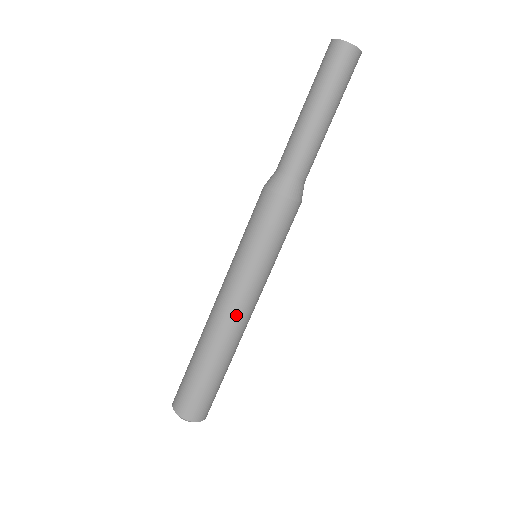
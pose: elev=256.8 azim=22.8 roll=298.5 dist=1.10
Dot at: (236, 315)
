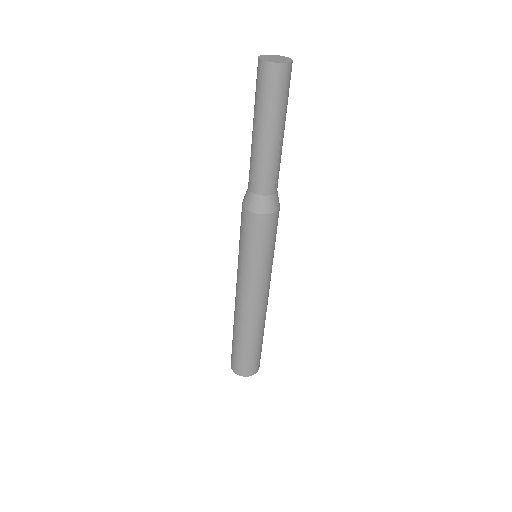
Dot at: (239, 301)
